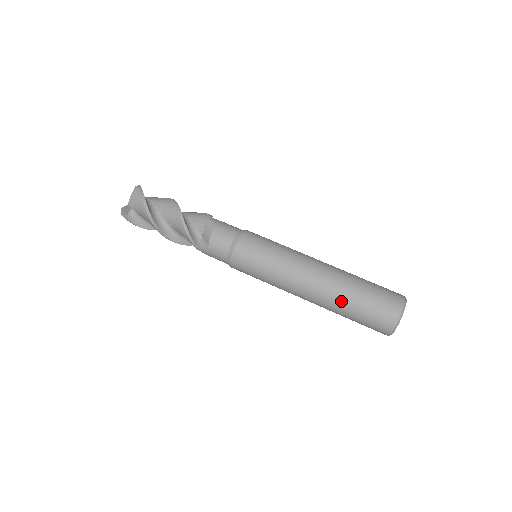
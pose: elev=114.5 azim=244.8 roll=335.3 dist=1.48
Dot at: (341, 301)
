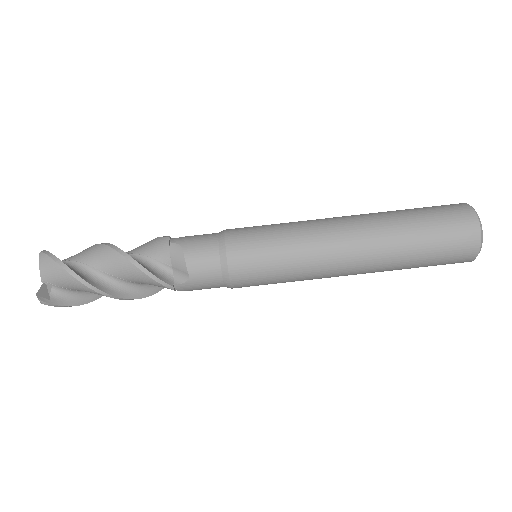
Dot at: (400, 251)
